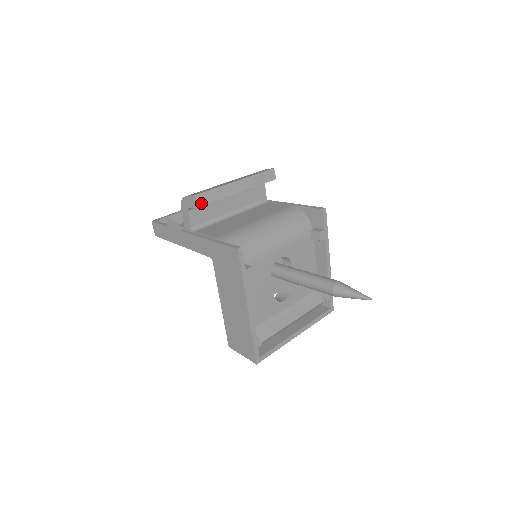
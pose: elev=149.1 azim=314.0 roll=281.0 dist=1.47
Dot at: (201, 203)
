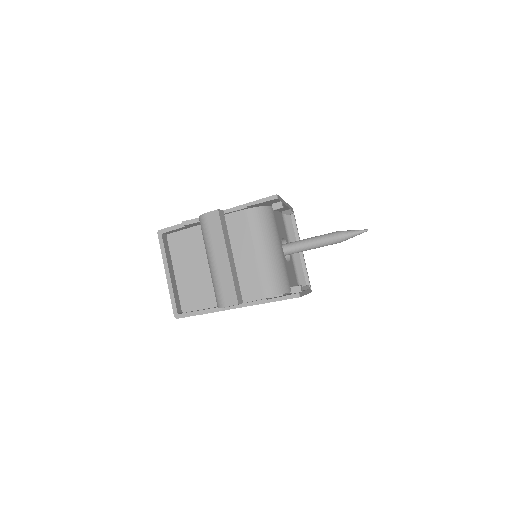
Dot at: (241, 300)
